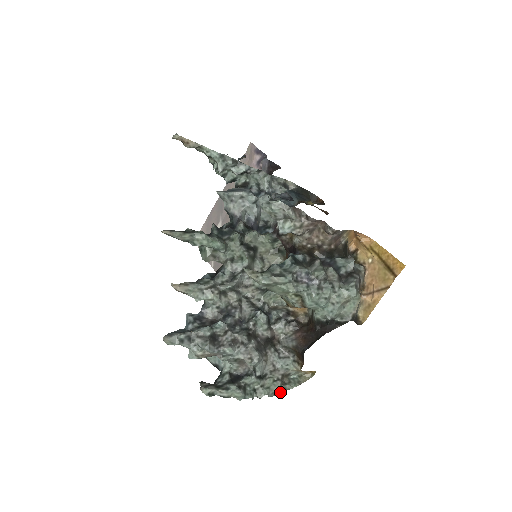
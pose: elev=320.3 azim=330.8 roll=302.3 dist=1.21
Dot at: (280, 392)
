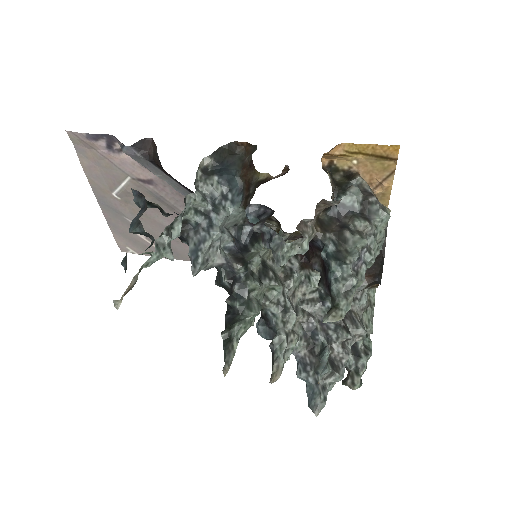
Dot at: (373, 310)
